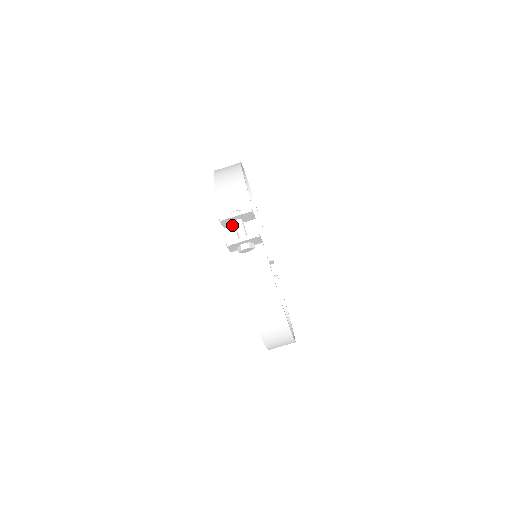
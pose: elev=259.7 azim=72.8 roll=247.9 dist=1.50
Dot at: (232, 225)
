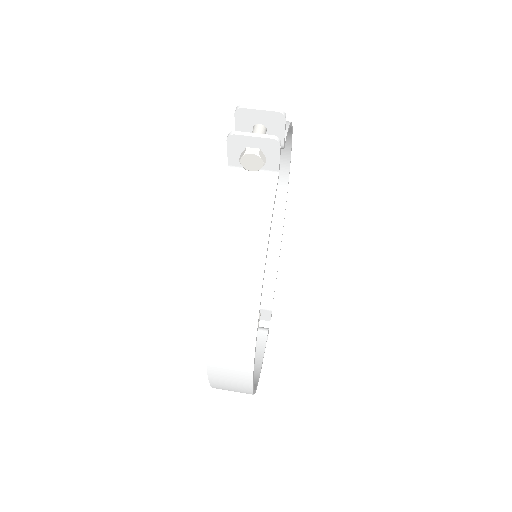
Dot at: occluded
